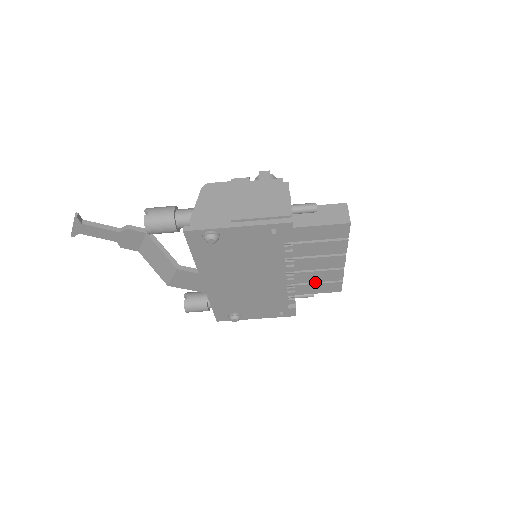
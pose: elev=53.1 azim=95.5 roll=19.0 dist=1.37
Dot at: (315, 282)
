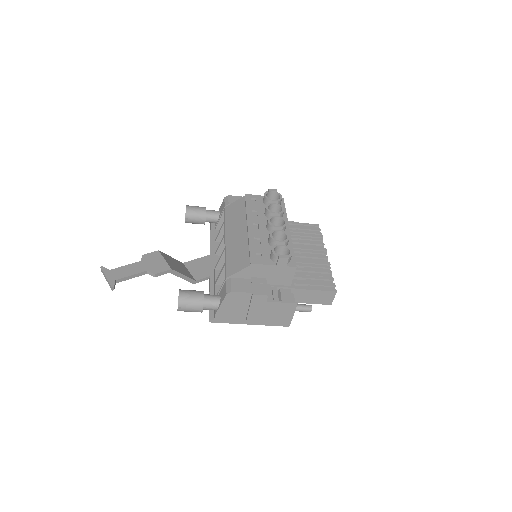
Dot at: occluded
